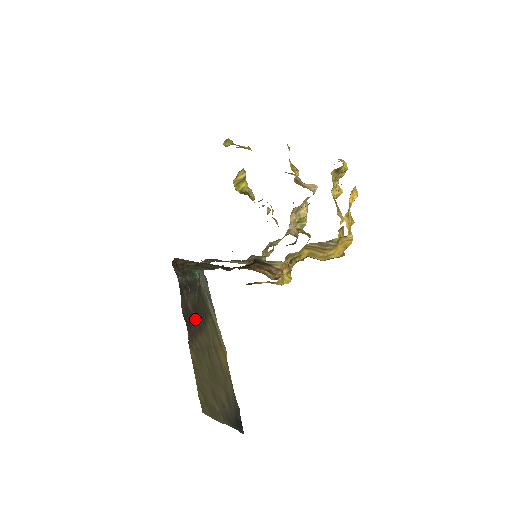
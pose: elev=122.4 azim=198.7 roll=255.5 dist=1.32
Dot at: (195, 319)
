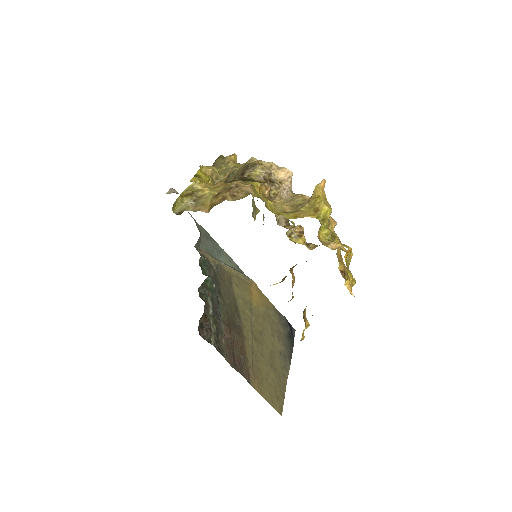
Dot at: (236, 337)
